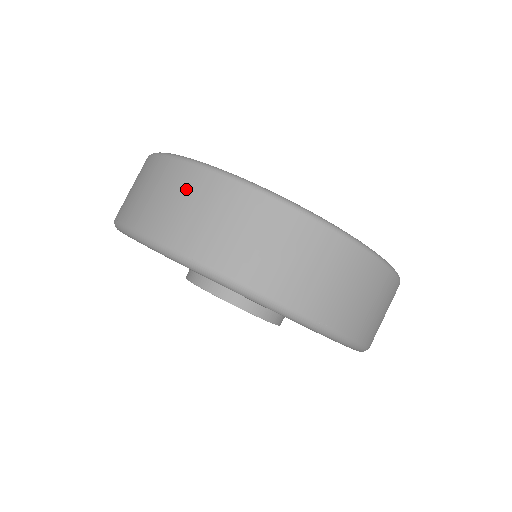
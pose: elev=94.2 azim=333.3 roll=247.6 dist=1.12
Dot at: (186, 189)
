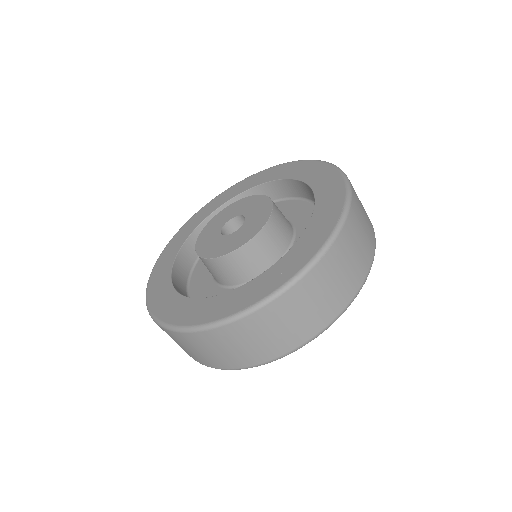
Dot at: (253, 332)
